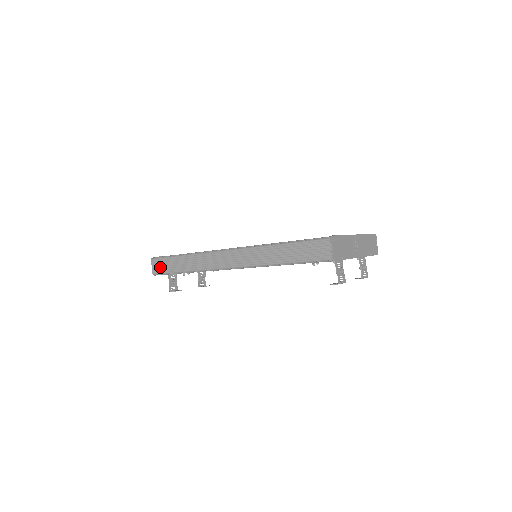
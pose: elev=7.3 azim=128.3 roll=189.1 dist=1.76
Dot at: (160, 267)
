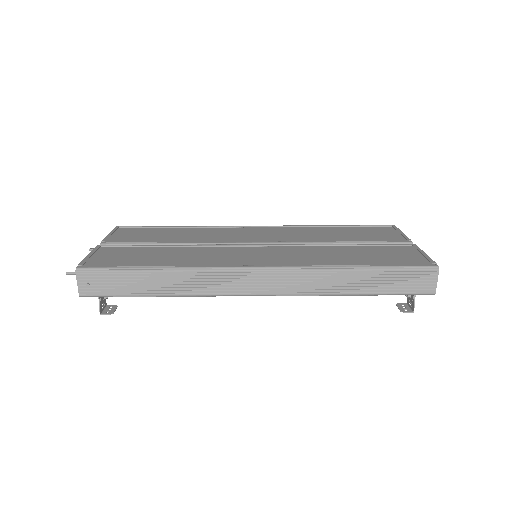
Dot at: (101, 286)
